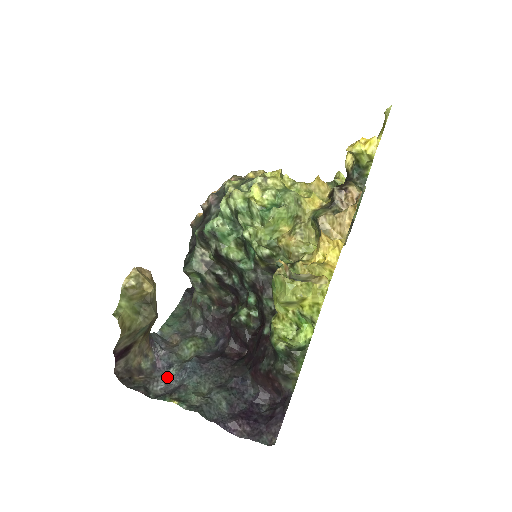
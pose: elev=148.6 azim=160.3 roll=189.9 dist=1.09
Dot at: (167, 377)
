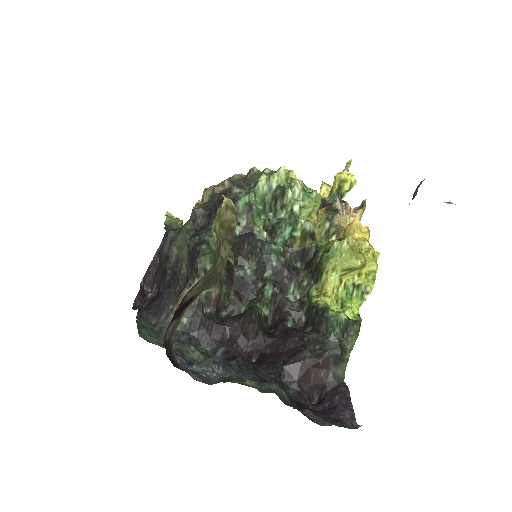
Dot at: (196, 373)
